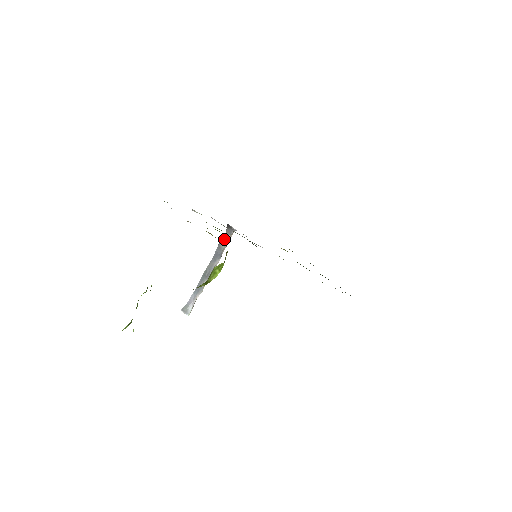
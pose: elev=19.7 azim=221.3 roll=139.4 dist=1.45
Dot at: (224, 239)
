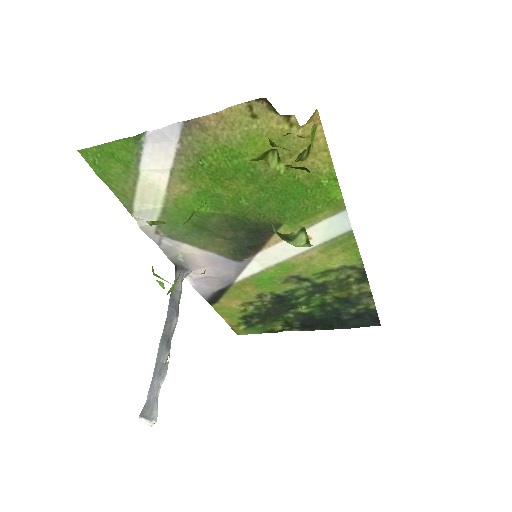
Dot at: (175, 288)
